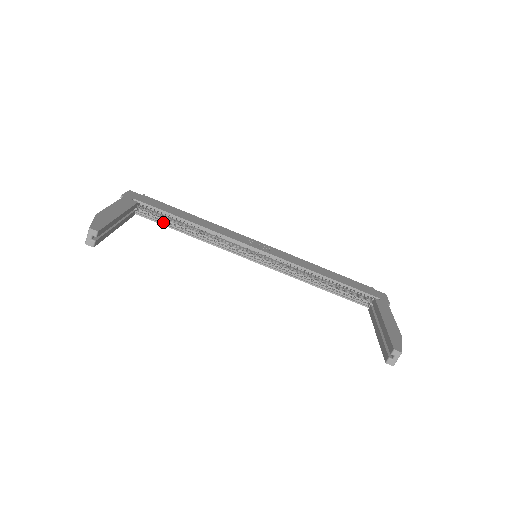
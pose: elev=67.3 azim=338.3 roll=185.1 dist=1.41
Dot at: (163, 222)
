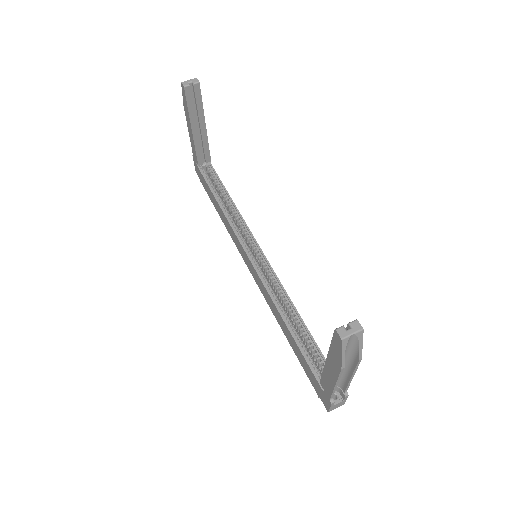
Dot at: (211, 187)
